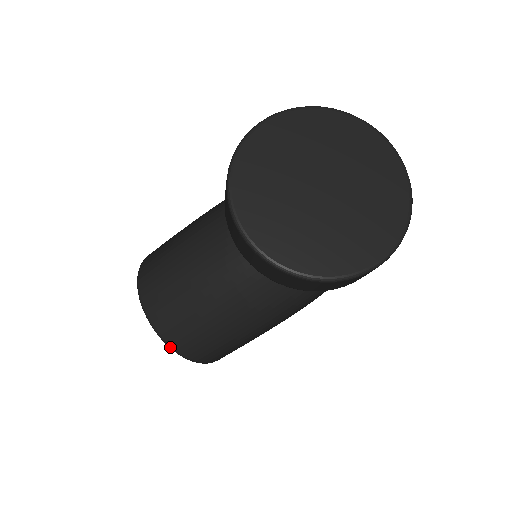
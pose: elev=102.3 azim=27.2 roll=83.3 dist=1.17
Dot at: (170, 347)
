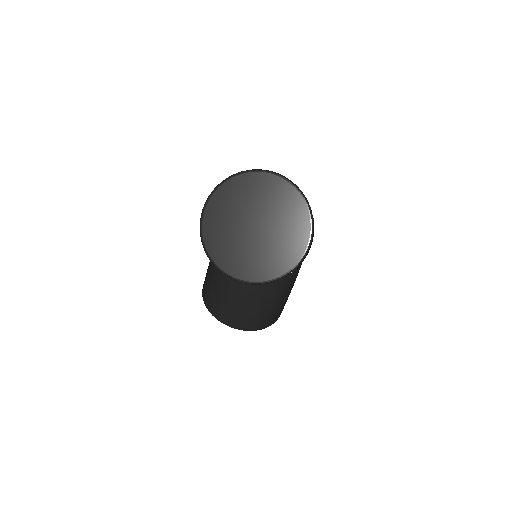
Dot at: occluded
